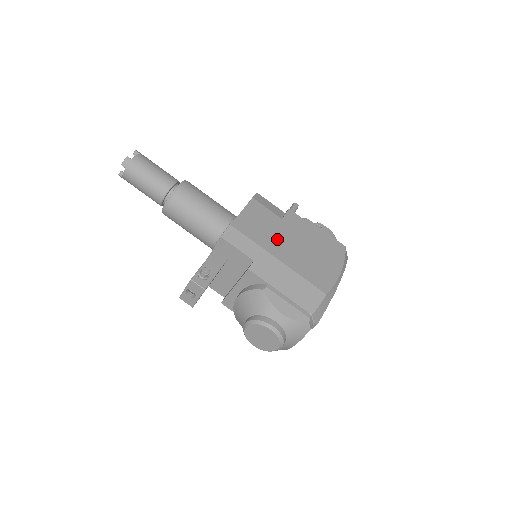
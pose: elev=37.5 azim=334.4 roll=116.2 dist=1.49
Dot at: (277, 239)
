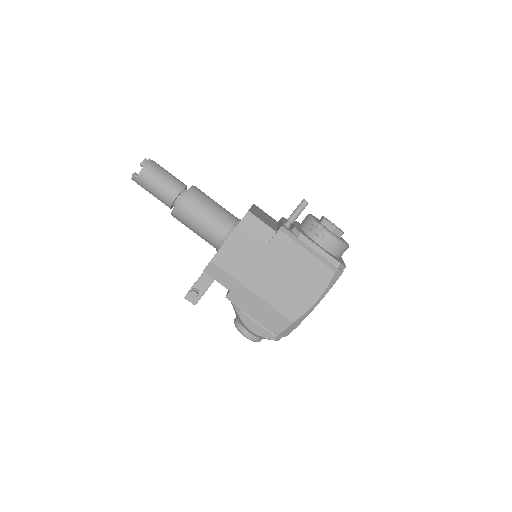
Dot at: (256, 270)
